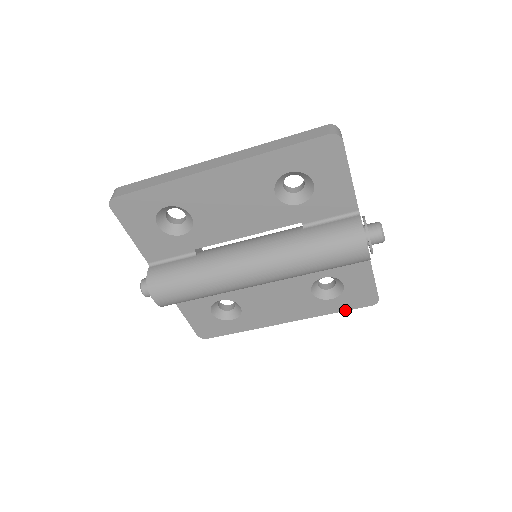
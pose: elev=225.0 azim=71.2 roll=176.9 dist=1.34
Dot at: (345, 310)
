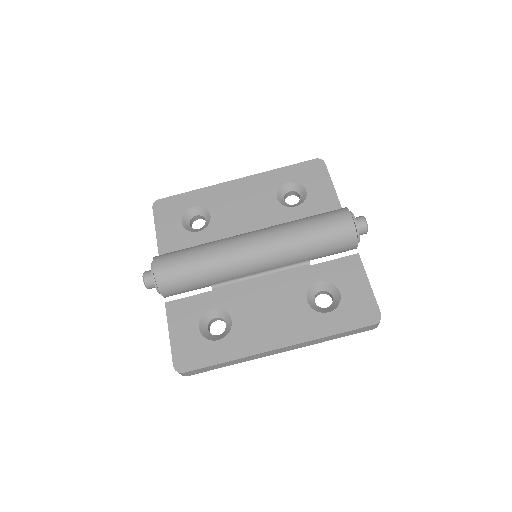
Dot at: (346, 331)
